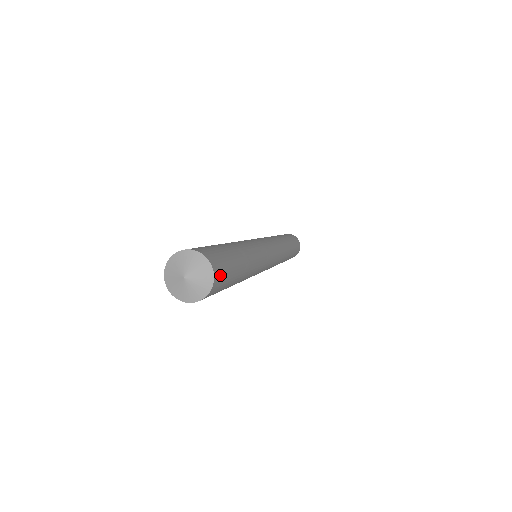
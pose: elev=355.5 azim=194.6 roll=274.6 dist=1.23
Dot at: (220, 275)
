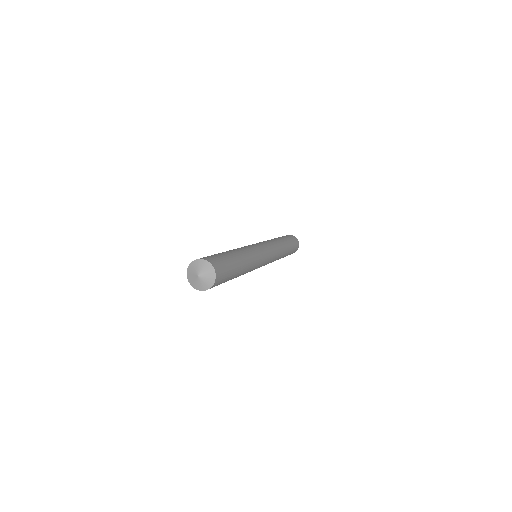
Dot at: (219, 280)
